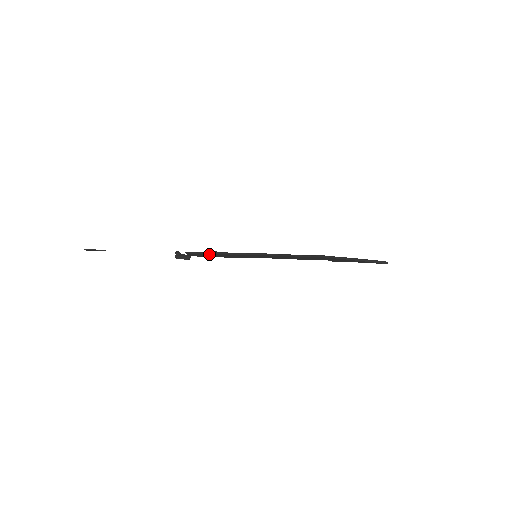
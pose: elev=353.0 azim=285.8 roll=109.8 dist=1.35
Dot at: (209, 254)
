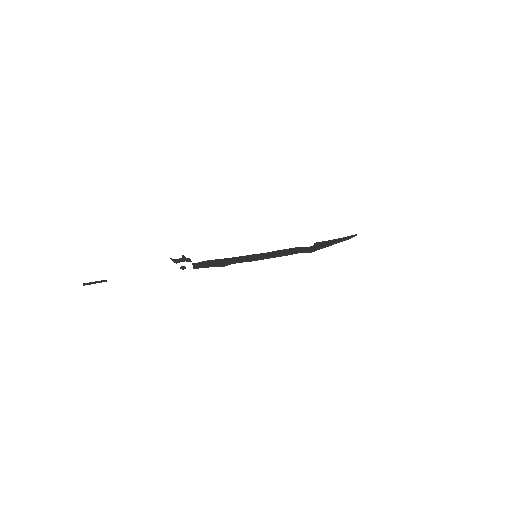
Dot at: (216, 266)
